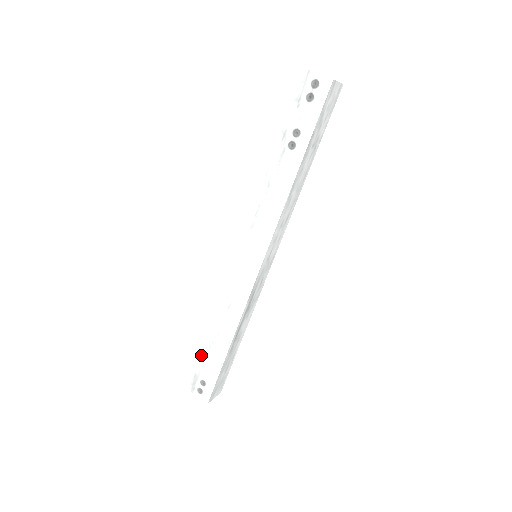
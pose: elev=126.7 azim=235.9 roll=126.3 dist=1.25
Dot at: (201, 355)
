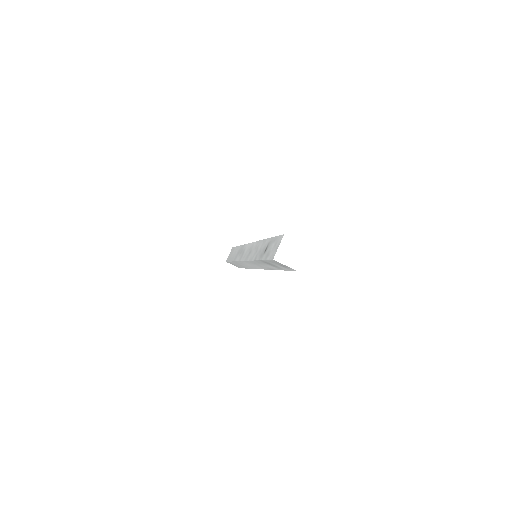
Dot at: occluded
